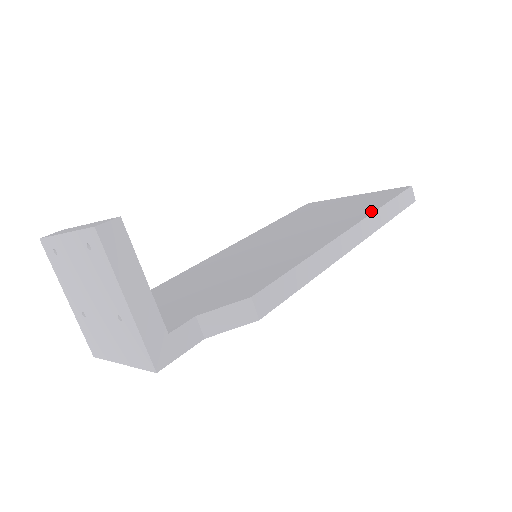
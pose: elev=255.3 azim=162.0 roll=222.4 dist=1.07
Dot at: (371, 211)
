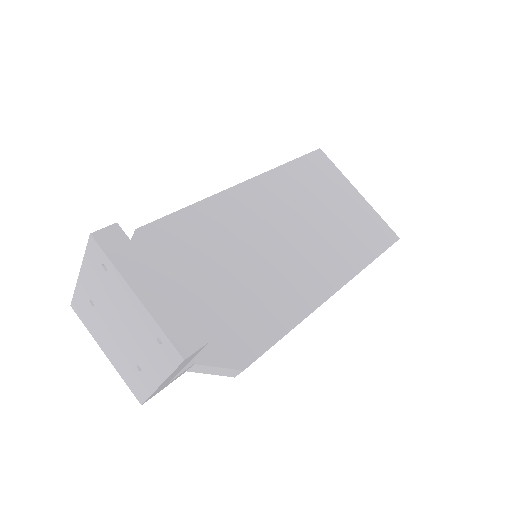
Dot at: (360, 267)
